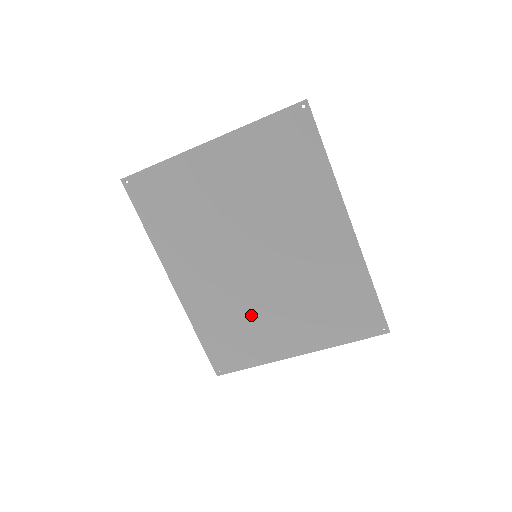
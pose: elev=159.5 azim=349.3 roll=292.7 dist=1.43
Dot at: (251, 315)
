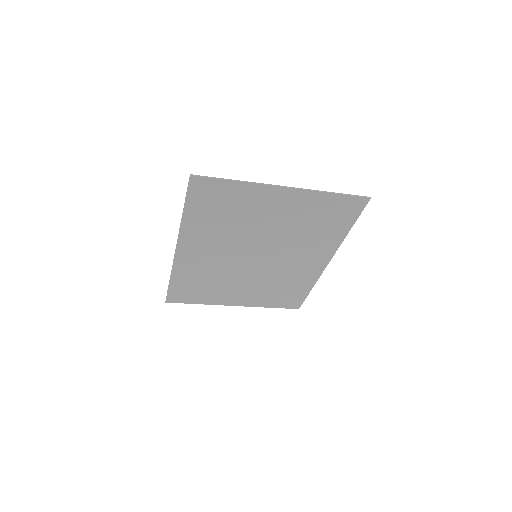
Dot at: (222, 281)
